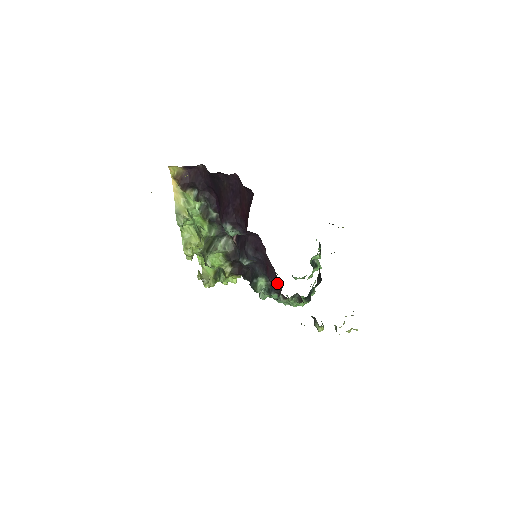
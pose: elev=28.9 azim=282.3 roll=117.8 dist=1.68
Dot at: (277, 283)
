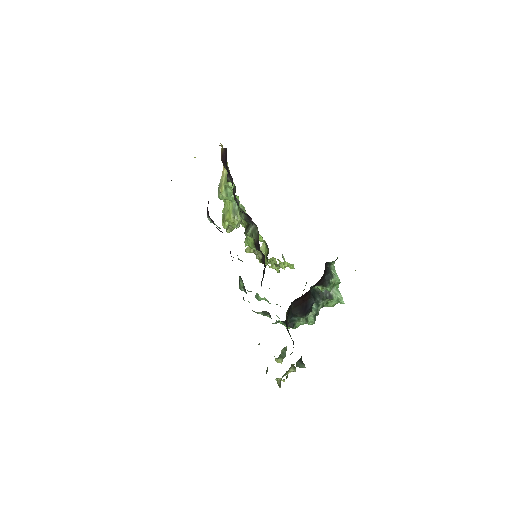
Dot at: occluded
